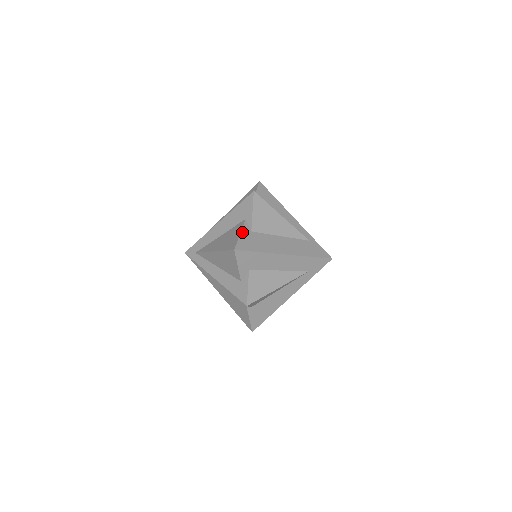
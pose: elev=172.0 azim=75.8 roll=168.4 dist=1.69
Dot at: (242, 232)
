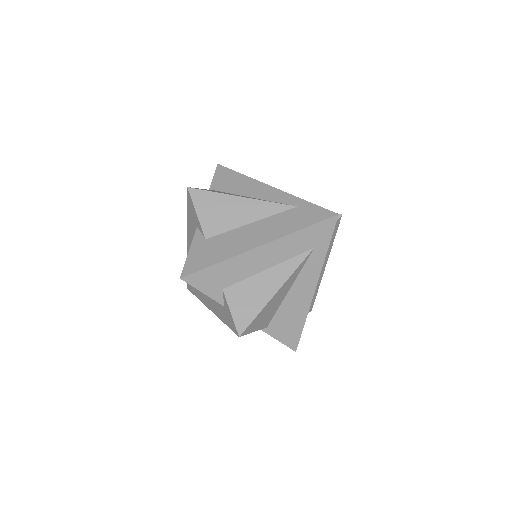
Dot at: (191, 247)
